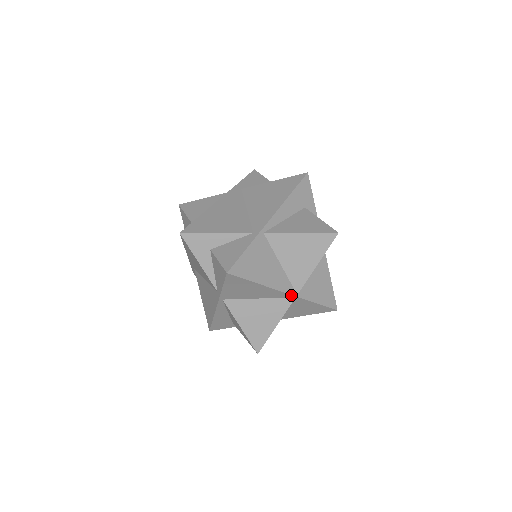
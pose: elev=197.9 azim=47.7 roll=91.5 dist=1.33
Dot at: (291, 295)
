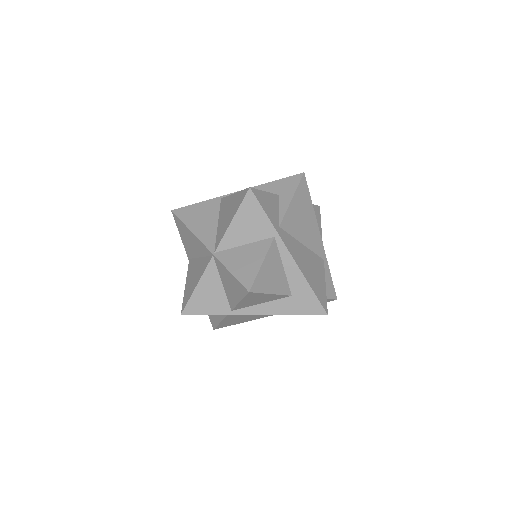
Dot at: (209, 251)
